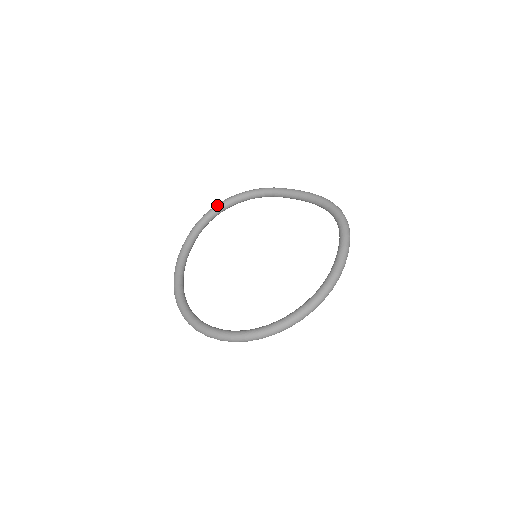
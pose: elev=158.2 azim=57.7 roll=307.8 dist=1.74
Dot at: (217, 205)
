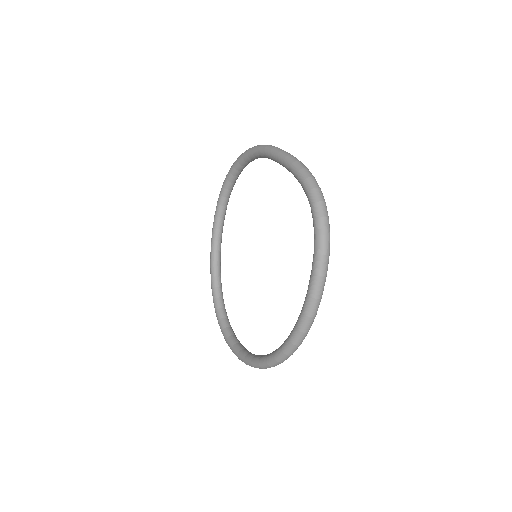
Dot at: occluded
